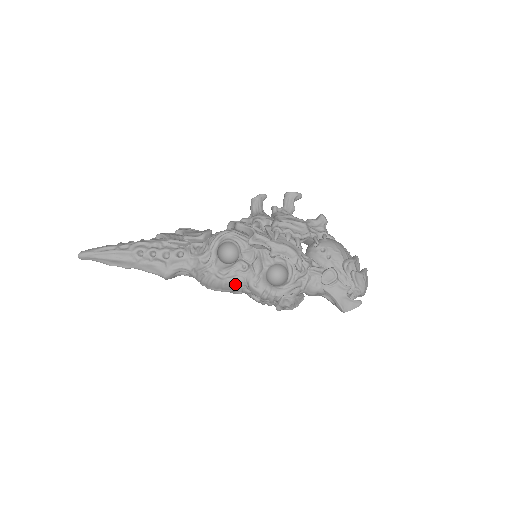
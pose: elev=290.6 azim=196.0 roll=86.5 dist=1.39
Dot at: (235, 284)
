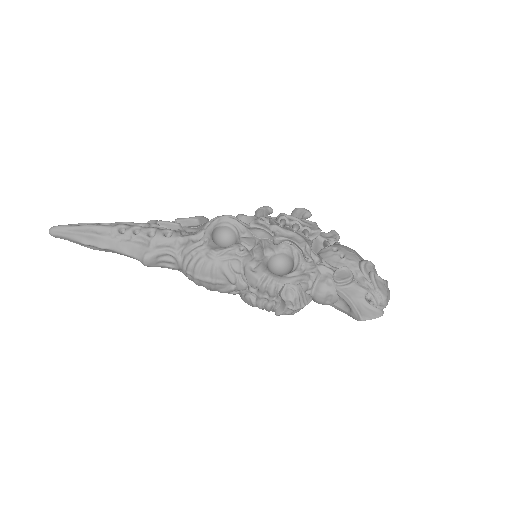
Dot at: (228, 268)
